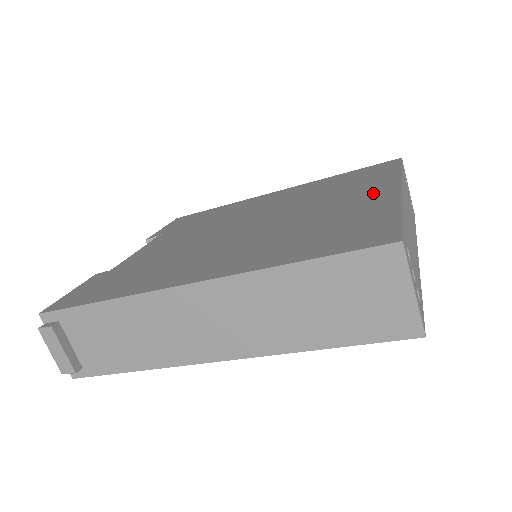
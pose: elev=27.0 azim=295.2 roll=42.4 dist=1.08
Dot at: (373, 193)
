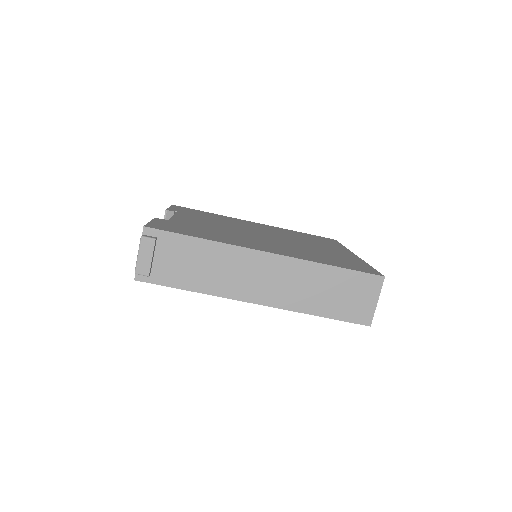
Dot at: (340, 251)
